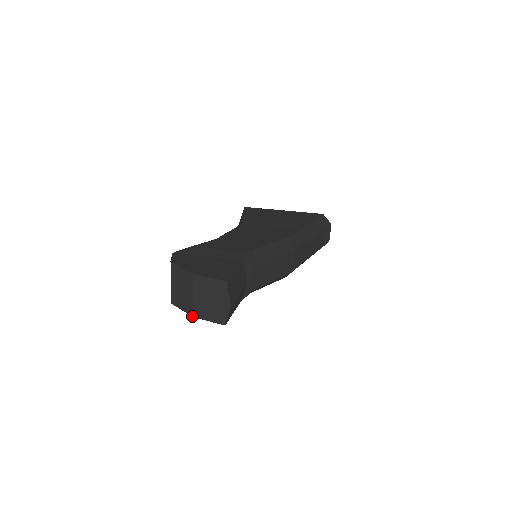
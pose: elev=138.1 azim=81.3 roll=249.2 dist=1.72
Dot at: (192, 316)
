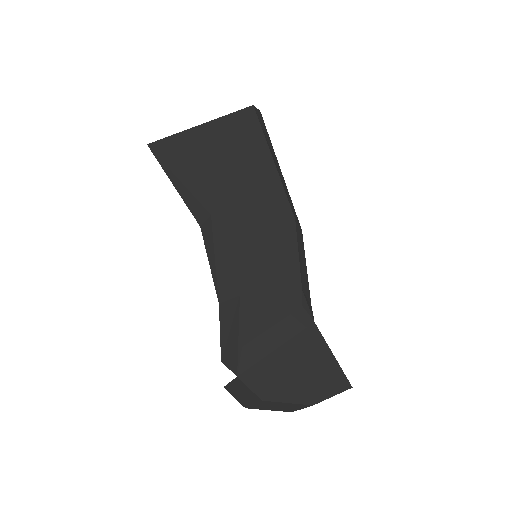
Dot at: occluded
